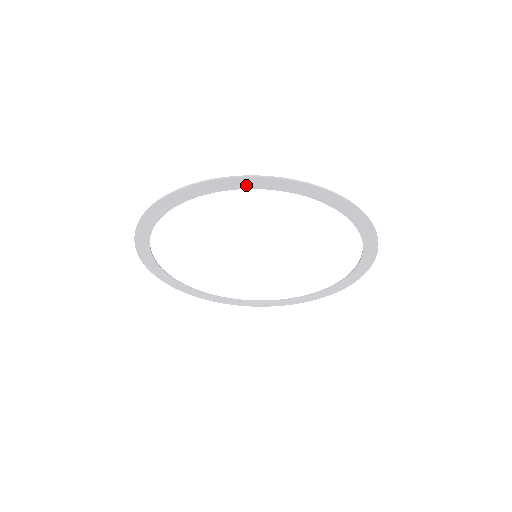
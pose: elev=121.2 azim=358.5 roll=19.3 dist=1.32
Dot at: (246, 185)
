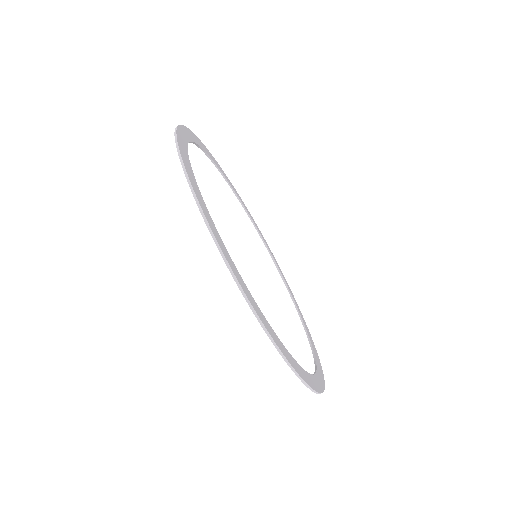
Dot at: (244, 289)
